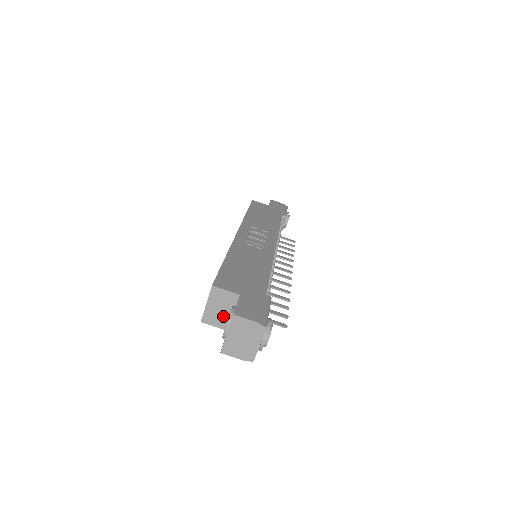
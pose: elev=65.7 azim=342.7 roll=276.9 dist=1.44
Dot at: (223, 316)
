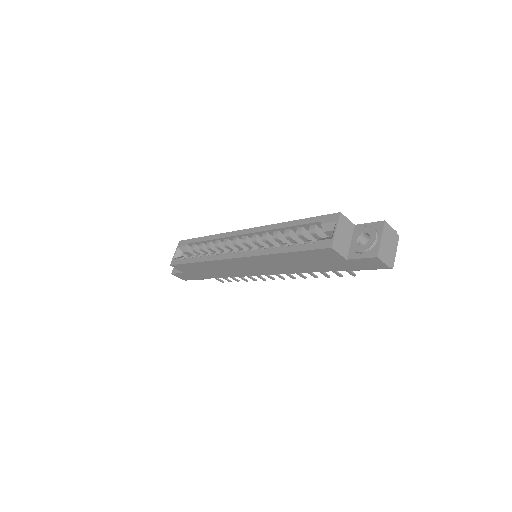
Dot at: (345, 244)
